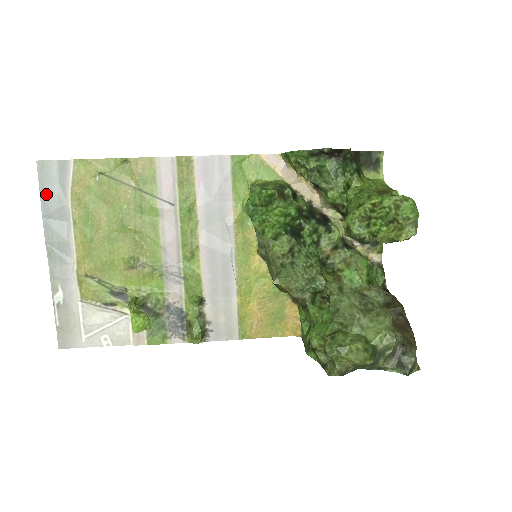
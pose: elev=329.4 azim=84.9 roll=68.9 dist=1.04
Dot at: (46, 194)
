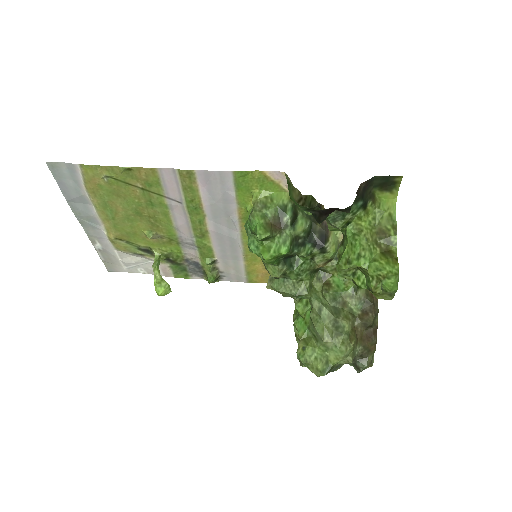
Dot at: (64, 186)
